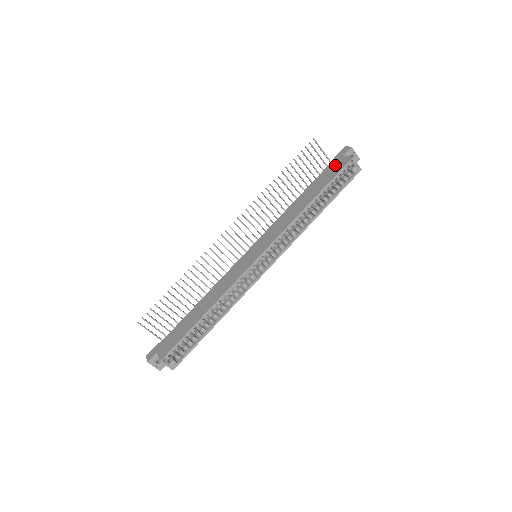
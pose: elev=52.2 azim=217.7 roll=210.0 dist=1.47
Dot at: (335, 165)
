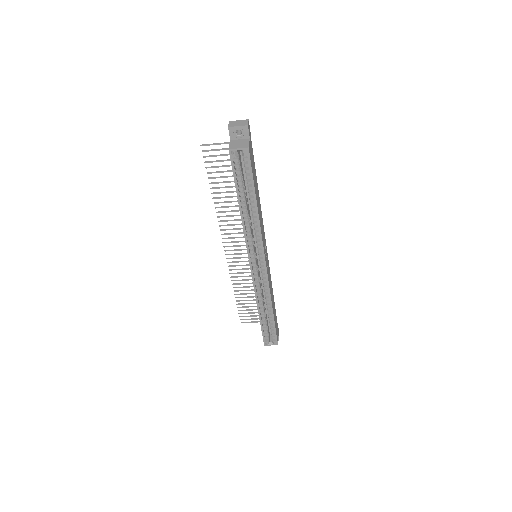
Dot at: occluded
